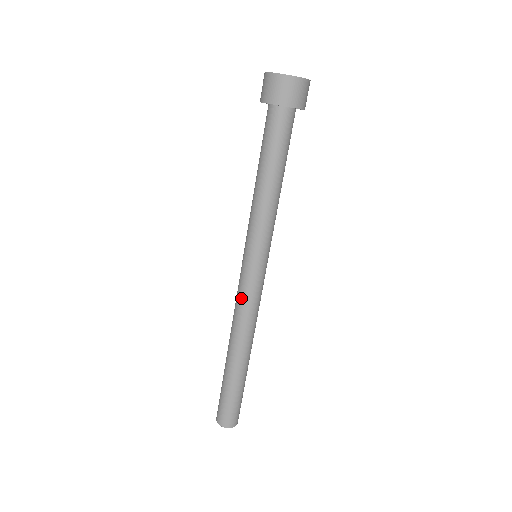
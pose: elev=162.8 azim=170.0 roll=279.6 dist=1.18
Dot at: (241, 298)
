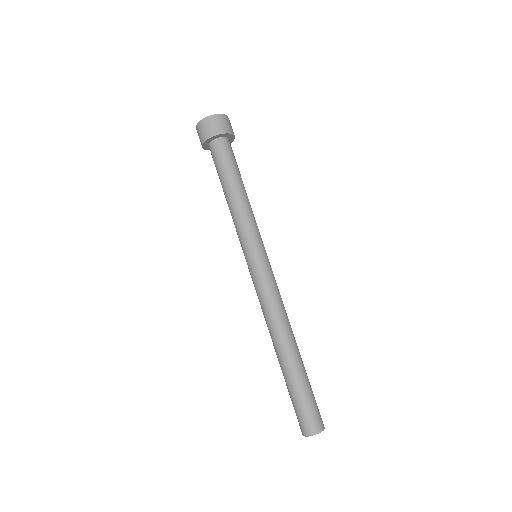
Dot at: (268, 291)
